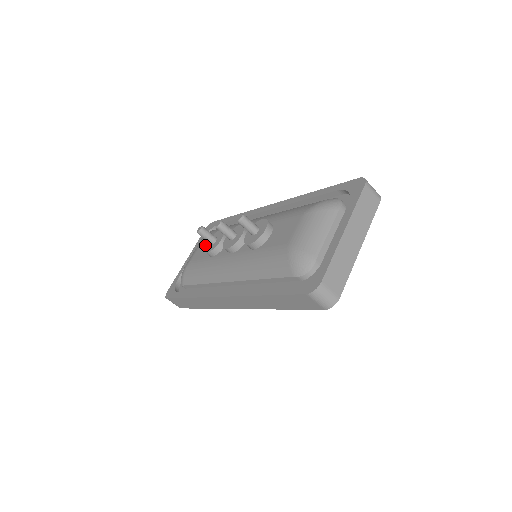
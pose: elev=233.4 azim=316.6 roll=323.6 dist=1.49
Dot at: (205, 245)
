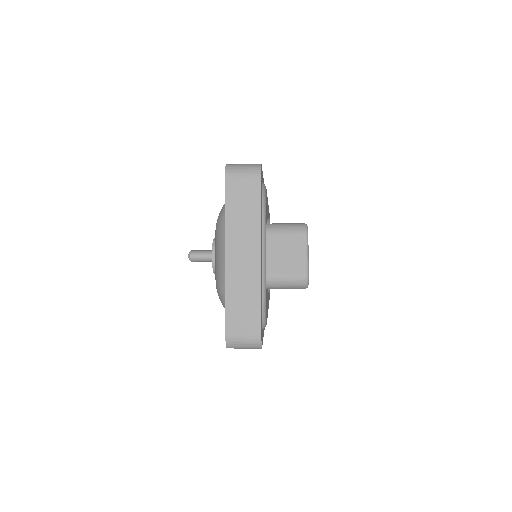
Dot at: occluded
